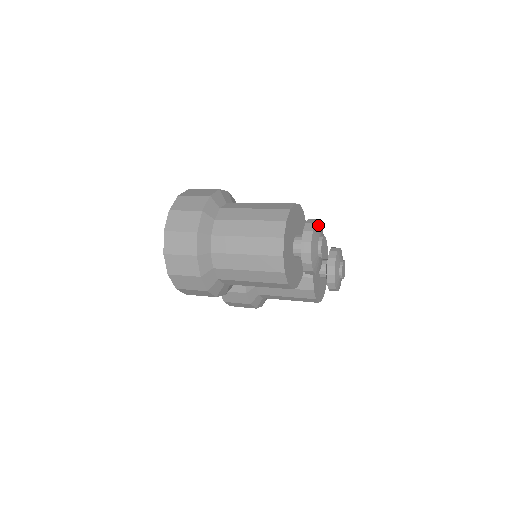
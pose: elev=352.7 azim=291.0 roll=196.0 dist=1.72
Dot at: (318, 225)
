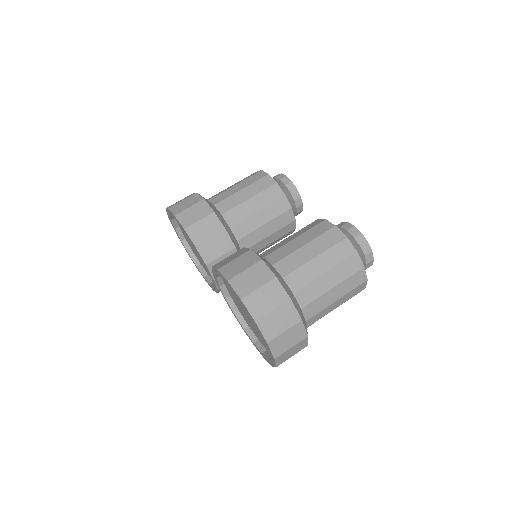
Dot at: (361, 235)
